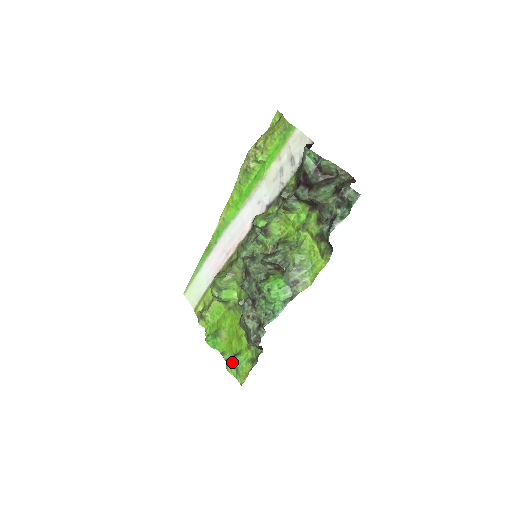
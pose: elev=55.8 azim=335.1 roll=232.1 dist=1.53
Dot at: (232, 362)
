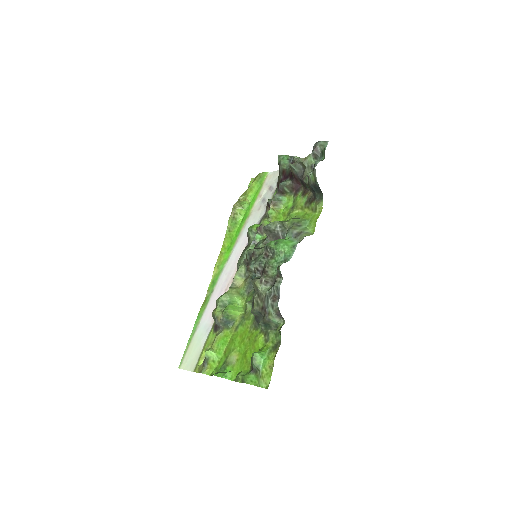
Dot at: (250, 370)
